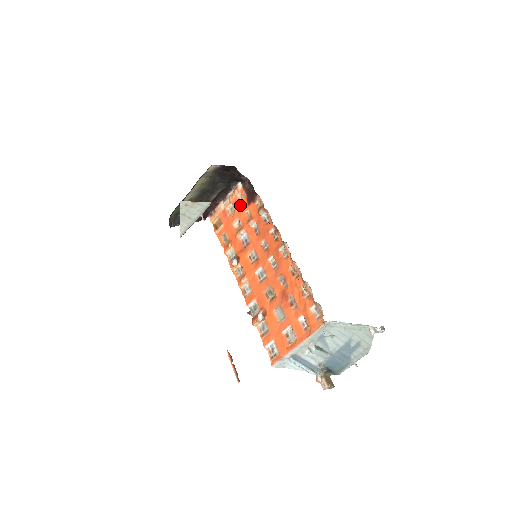
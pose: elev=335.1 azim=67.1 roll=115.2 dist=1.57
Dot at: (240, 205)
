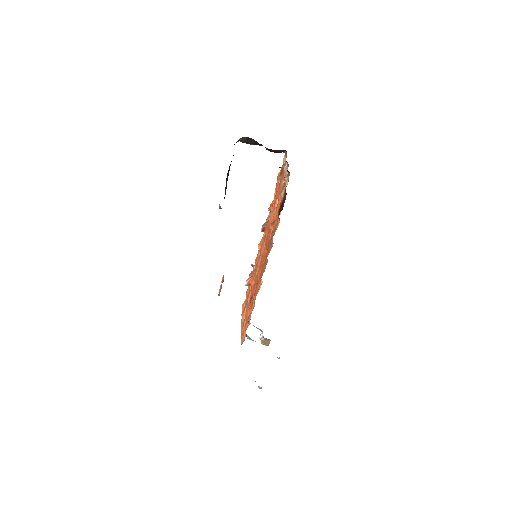
Dot at: (280, 198)
